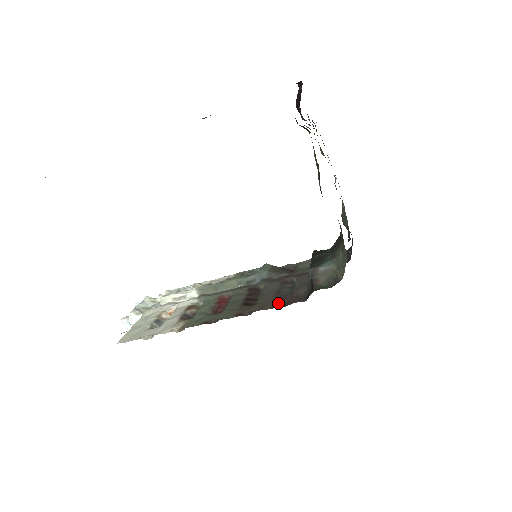
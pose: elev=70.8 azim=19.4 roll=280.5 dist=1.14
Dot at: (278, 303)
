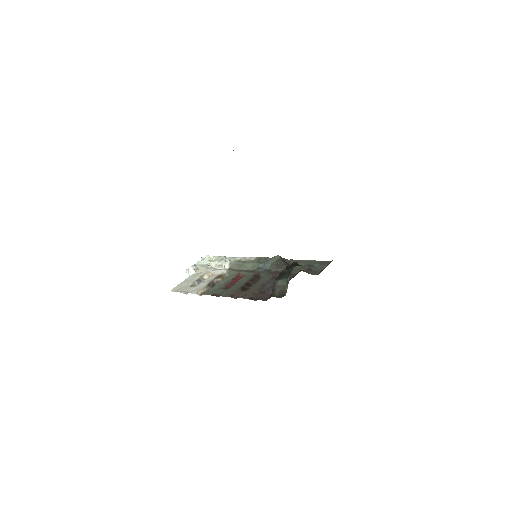
Dot at: (254, 296)
